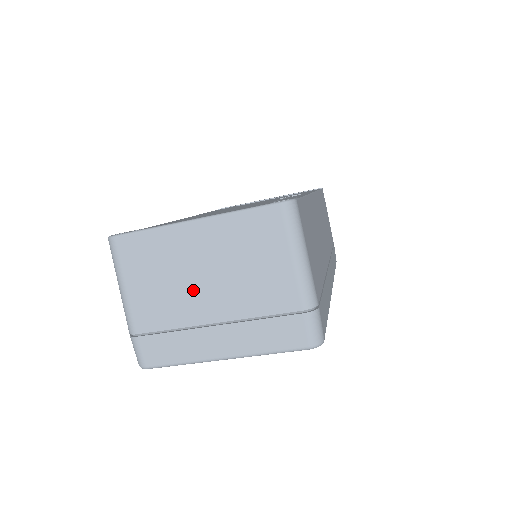
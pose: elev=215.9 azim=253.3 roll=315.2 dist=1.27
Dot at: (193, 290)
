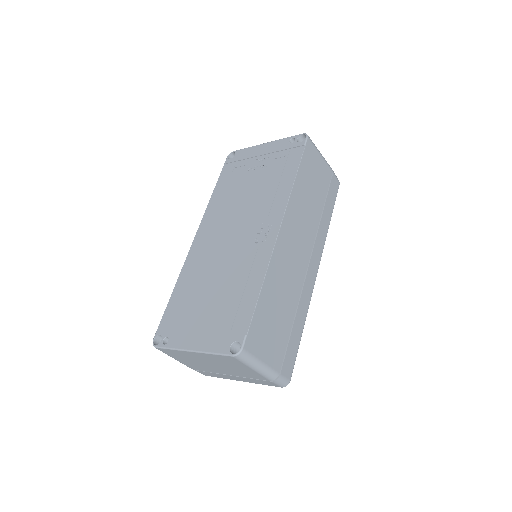
Dot at: (209, 366)
